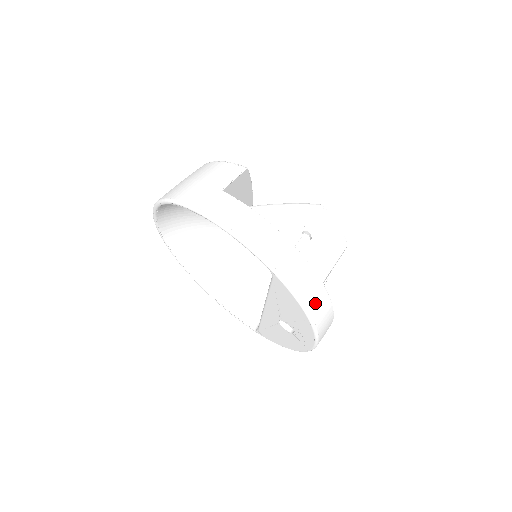
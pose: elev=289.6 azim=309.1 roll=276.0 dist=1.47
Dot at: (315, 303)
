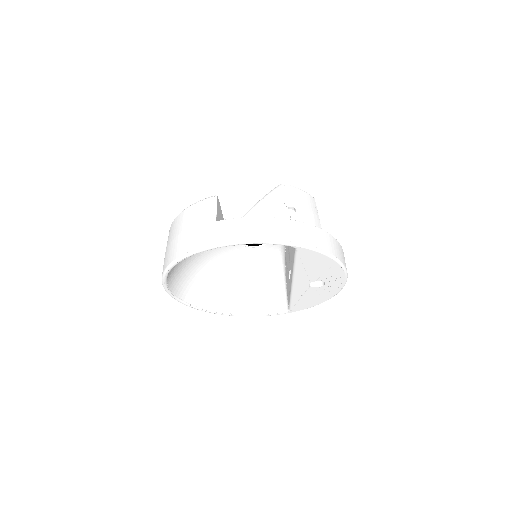
Dot at: (332, 248)
